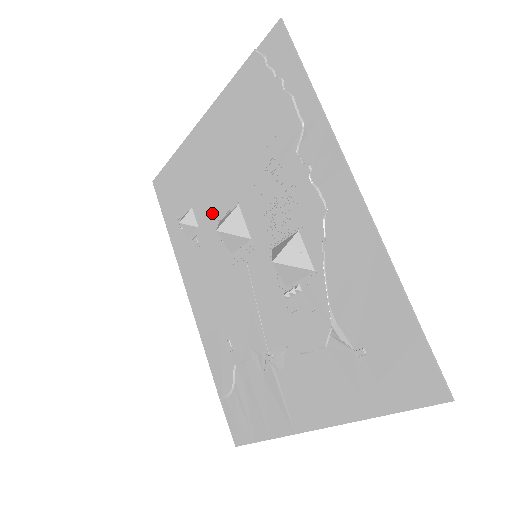
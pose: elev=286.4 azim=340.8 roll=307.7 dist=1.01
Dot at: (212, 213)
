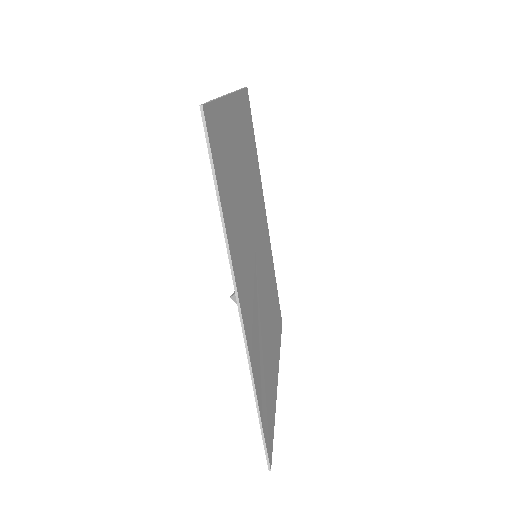
Dot at: occluded
